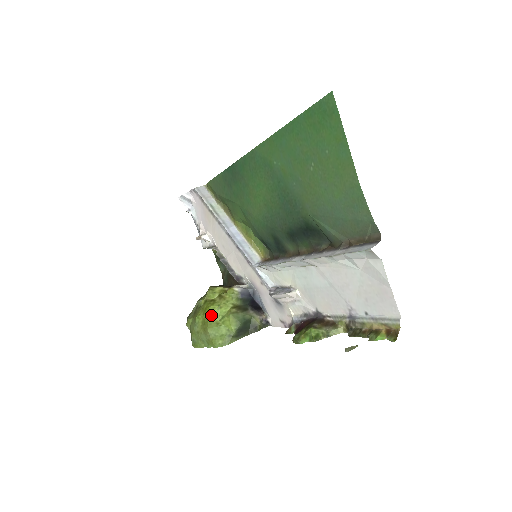
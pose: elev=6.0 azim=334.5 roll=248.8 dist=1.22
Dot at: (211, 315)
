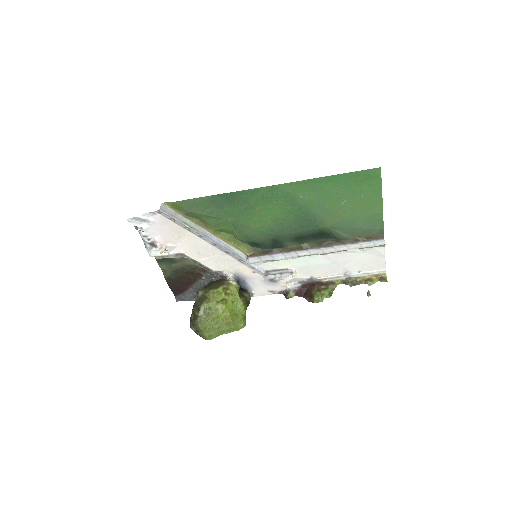
Dot at: (230, 311)
